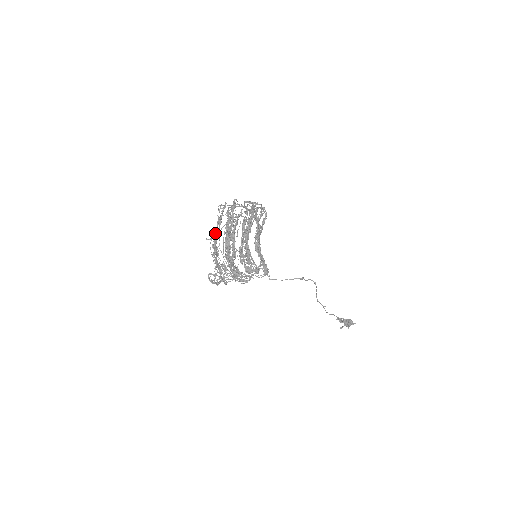
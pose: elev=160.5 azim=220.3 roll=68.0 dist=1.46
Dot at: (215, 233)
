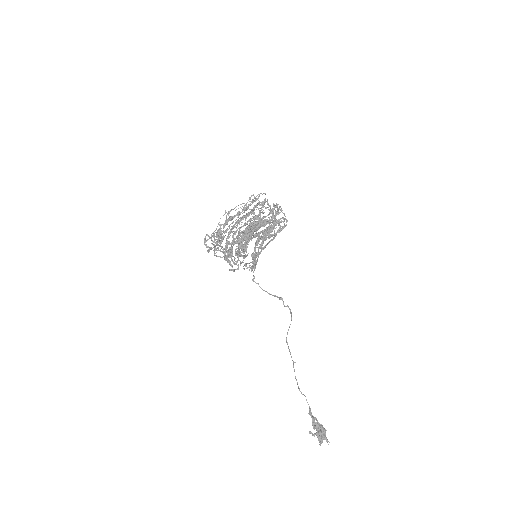
Dot at: (237, 217)
